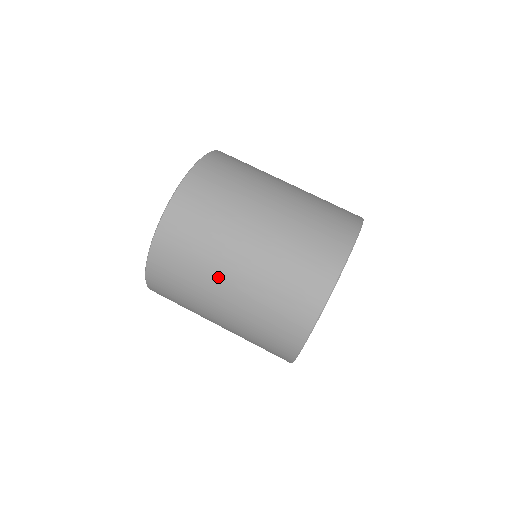
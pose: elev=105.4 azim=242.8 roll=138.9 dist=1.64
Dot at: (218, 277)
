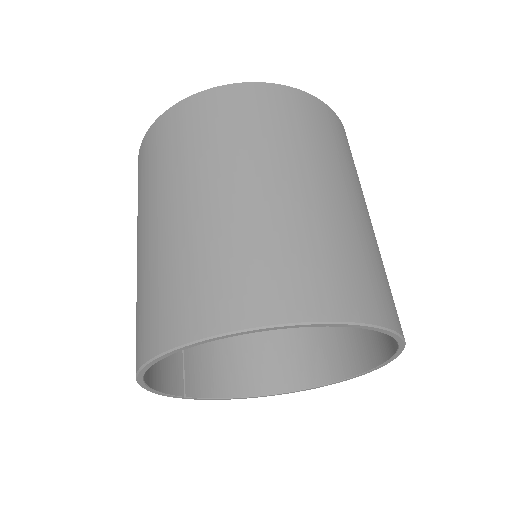
Dot at: (175, 190)
